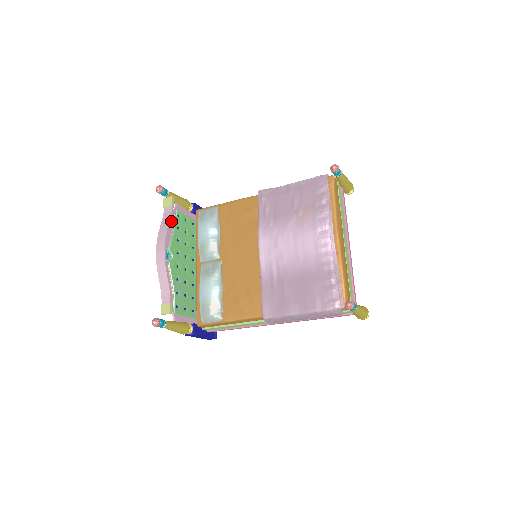
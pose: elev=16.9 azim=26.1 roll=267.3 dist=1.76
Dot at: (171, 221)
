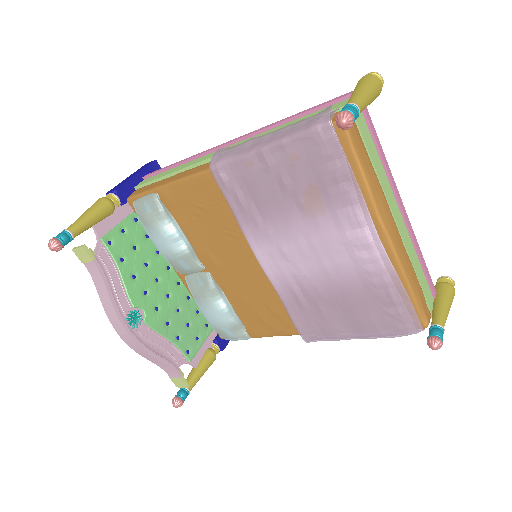
Dot at: (106, 266)
